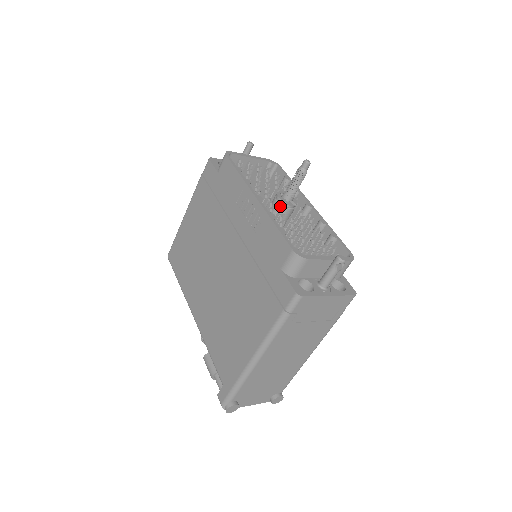
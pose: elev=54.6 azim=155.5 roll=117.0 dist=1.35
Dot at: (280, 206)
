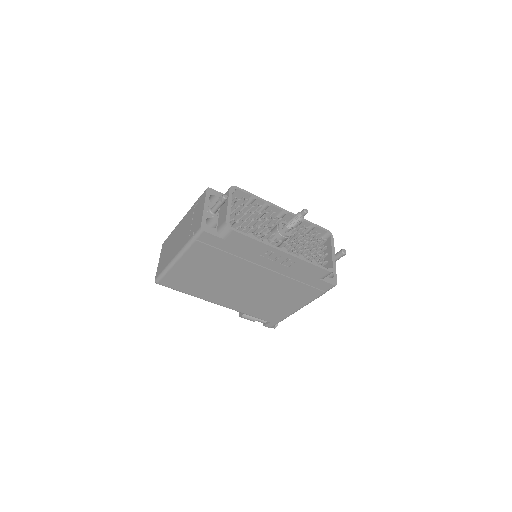
Dot at: occluded
